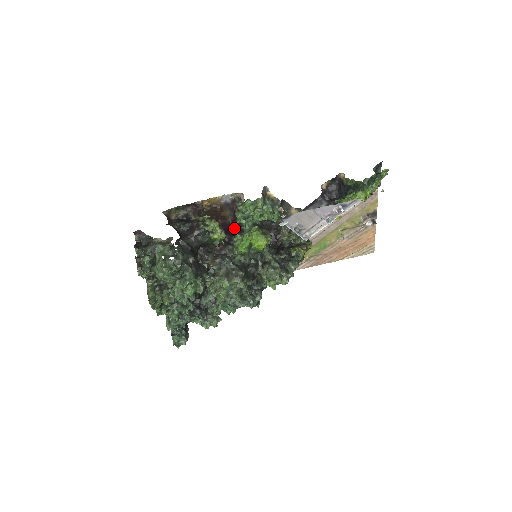
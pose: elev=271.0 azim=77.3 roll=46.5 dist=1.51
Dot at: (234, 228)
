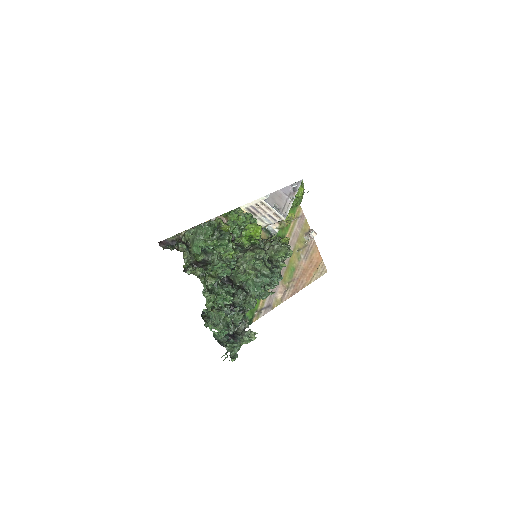
Dot at: occluded
